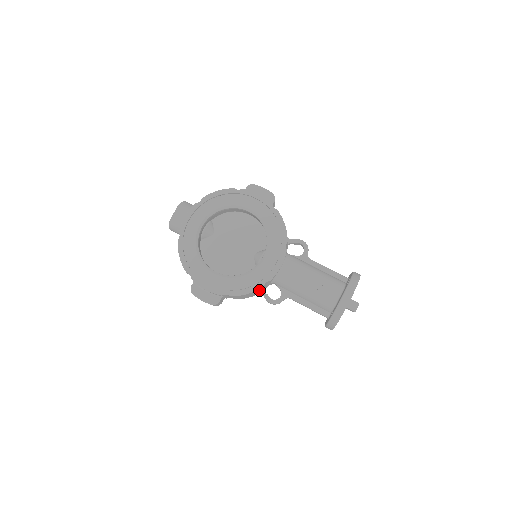
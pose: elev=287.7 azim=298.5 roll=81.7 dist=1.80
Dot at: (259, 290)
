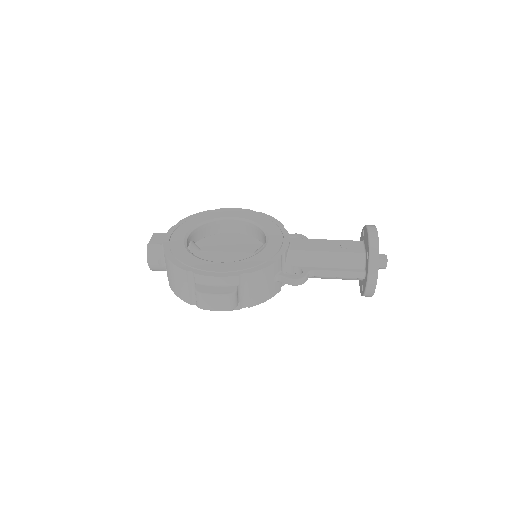
Dot at: (276, 272)
